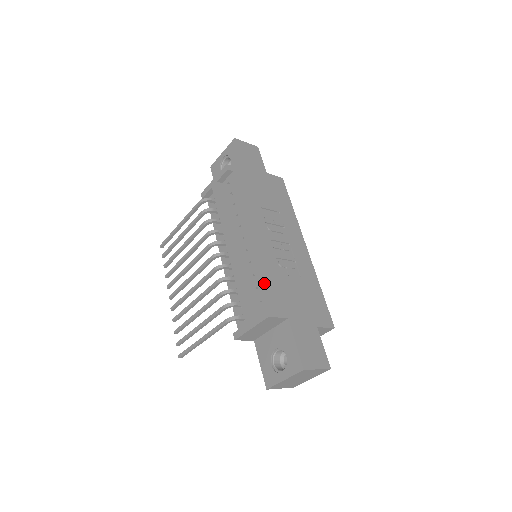
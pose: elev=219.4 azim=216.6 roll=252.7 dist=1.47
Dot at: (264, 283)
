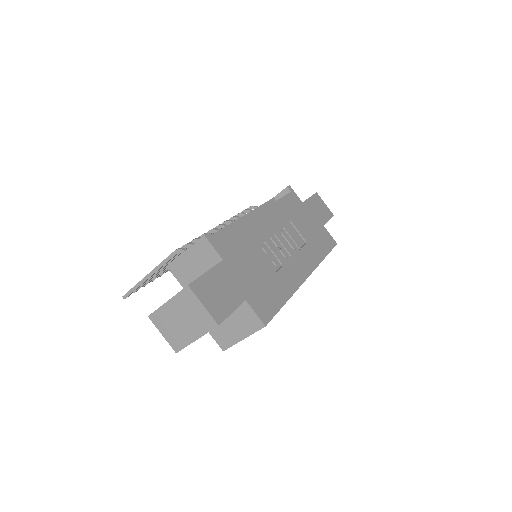
Dot at: (231, 229)
